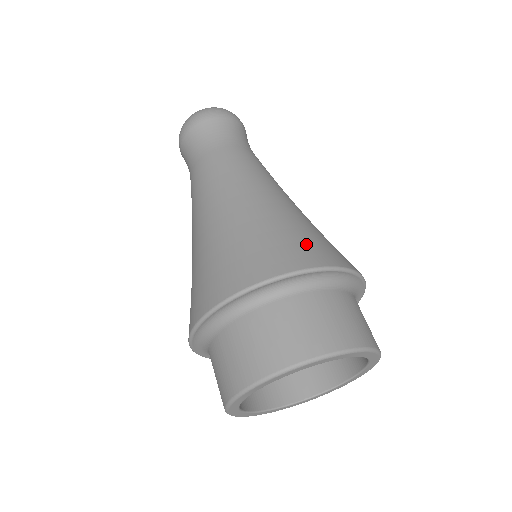
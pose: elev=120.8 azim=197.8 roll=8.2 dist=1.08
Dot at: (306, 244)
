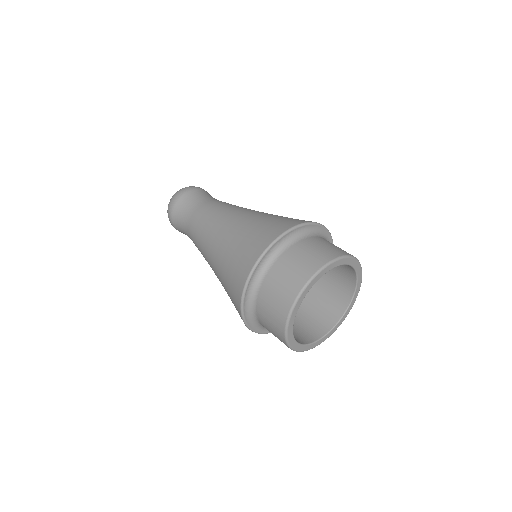
Dot at: (274, 224)
